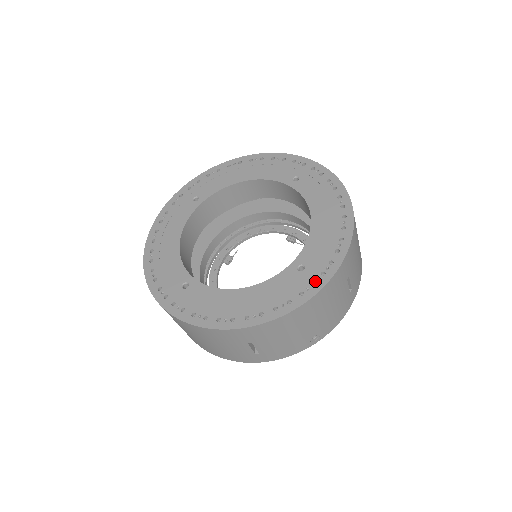
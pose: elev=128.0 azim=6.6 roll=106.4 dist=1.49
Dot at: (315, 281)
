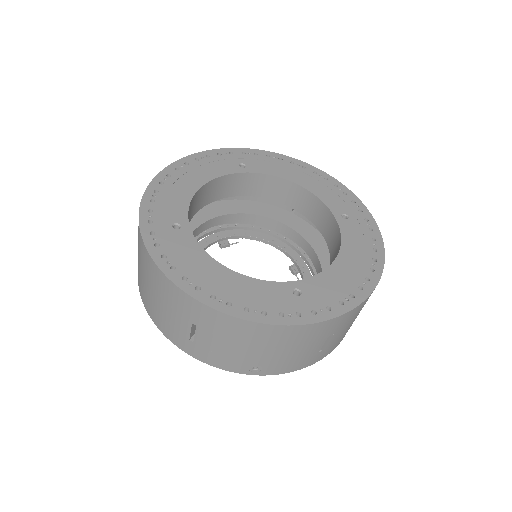
Dot at: (302, 313)
